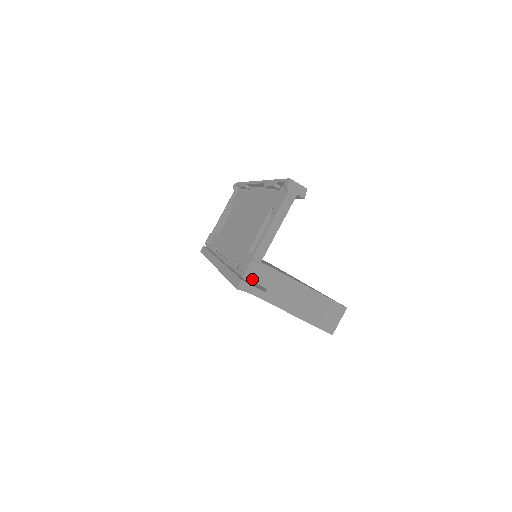
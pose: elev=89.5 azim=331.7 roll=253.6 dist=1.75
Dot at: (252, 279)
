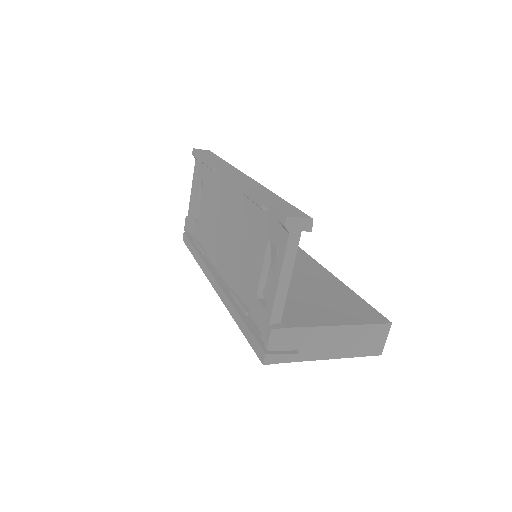
Dot at: (277, 349)
